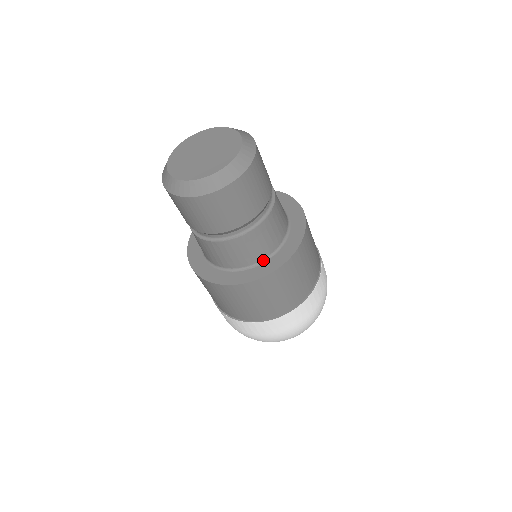
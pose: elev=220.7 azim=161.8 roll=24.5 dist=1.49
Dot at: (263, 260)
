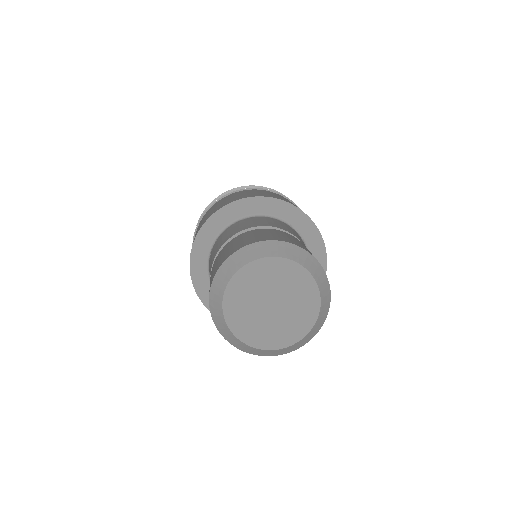
Dot at: occluded
